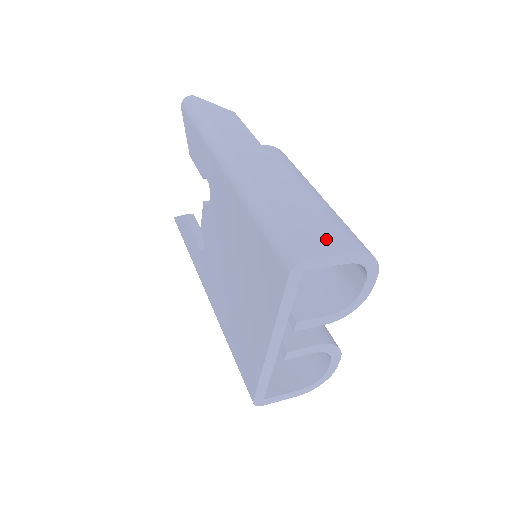
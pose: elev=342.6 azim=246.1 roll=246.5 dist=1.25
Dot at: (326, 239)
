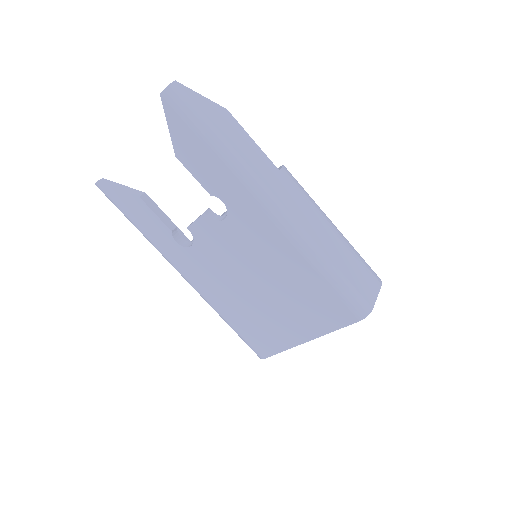
Dot at: (368, 283)
